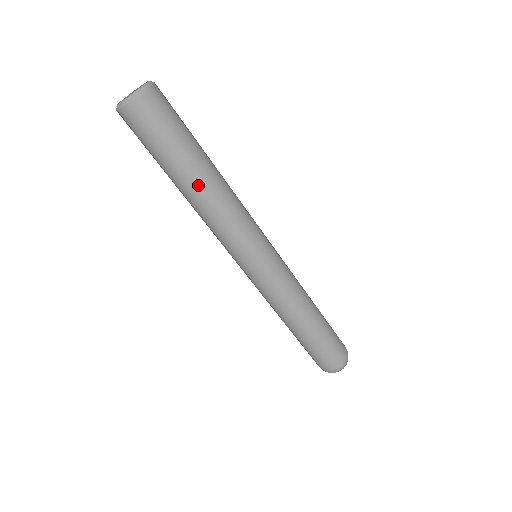
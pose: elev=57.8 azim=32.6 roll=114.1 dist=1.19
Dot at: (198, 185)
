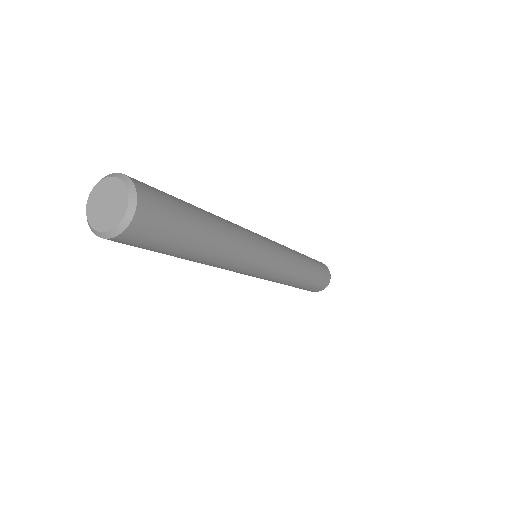
Dot at: (214, 247)
